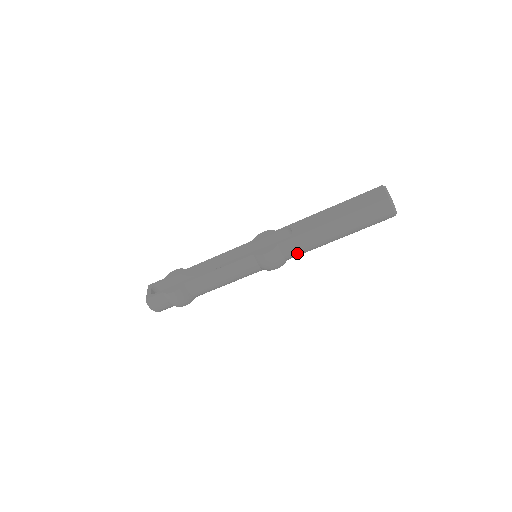
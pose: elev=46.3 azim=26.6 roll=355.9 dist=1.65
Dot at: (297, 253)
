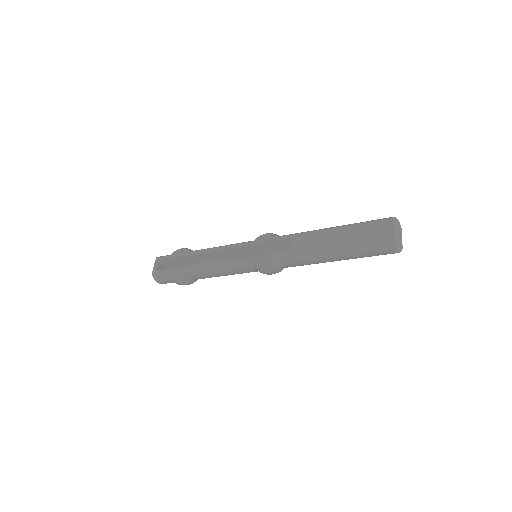
Dot at: (294, 266)
